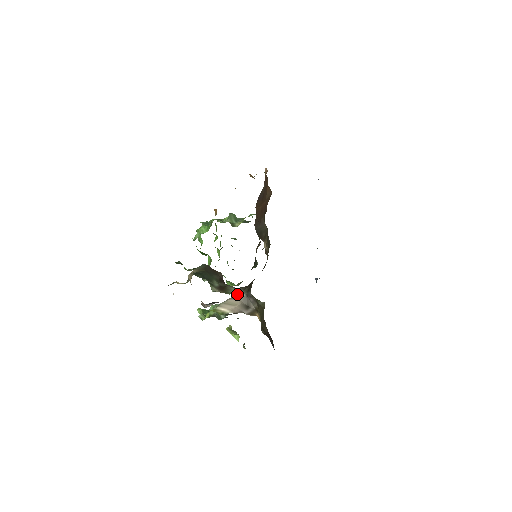
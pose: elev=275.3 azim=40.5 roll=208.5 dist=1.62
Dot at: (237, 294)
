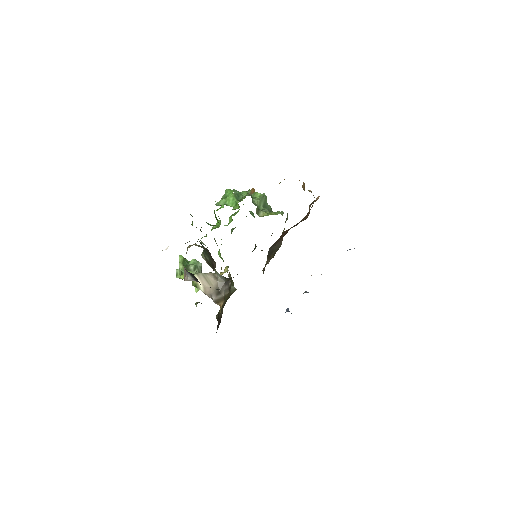
Dot at: (218, 276)
